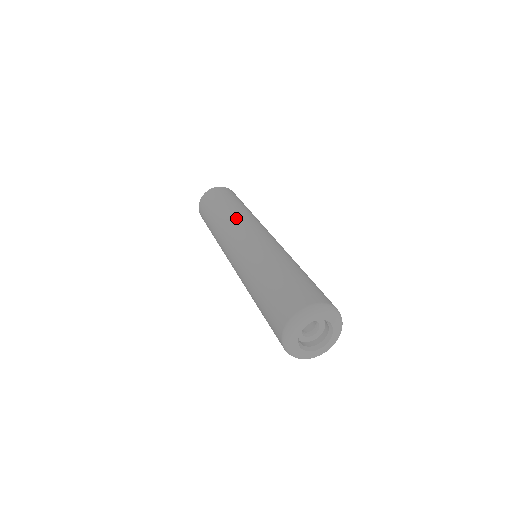
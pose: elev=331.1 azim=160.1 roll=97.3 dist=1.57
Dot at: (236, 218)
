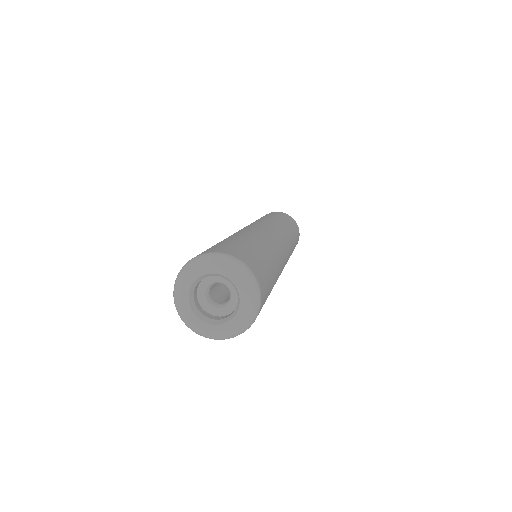
Dot at: (263, 220)
